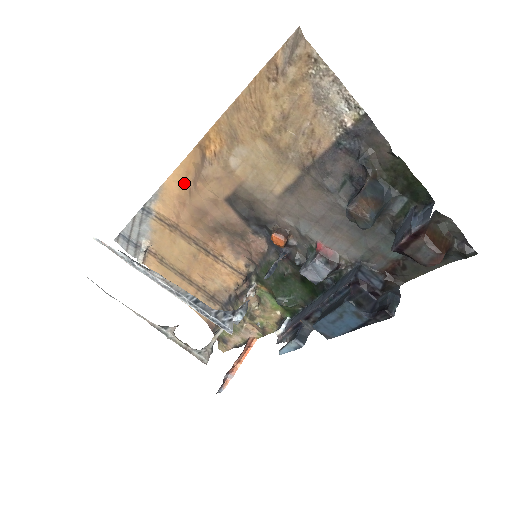
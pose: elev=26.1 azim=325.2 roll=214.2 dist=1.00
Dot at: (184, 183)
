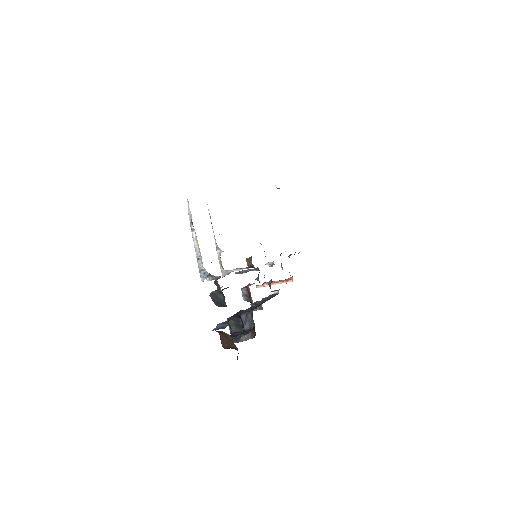
Dot at: occluded
